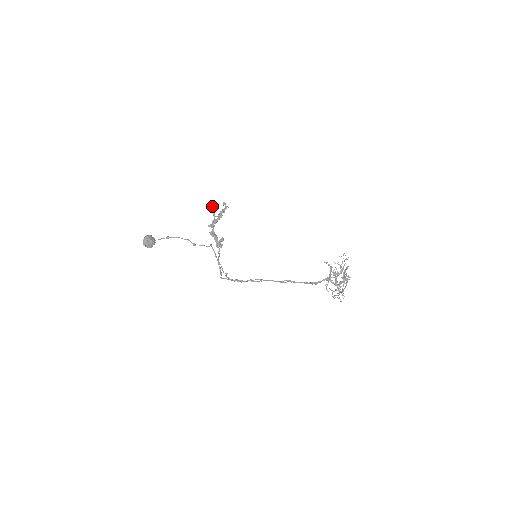
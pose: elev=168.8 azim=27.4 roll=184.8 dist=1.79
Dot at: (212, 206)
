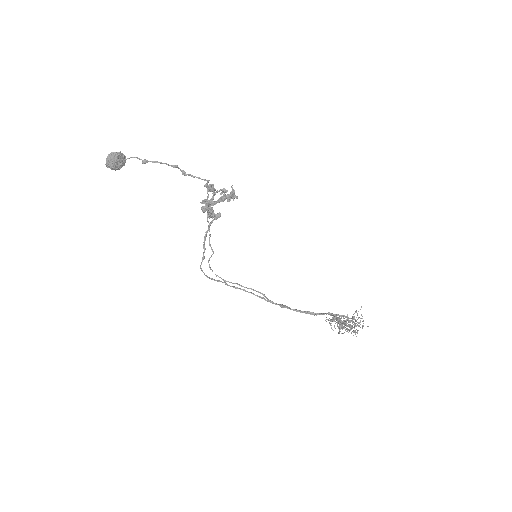
Dot at: (213, 185)
